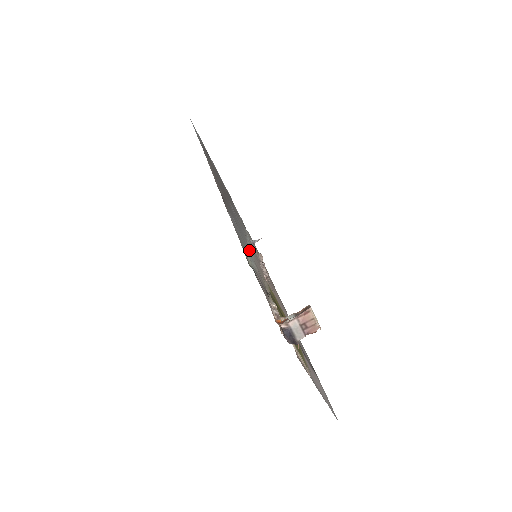
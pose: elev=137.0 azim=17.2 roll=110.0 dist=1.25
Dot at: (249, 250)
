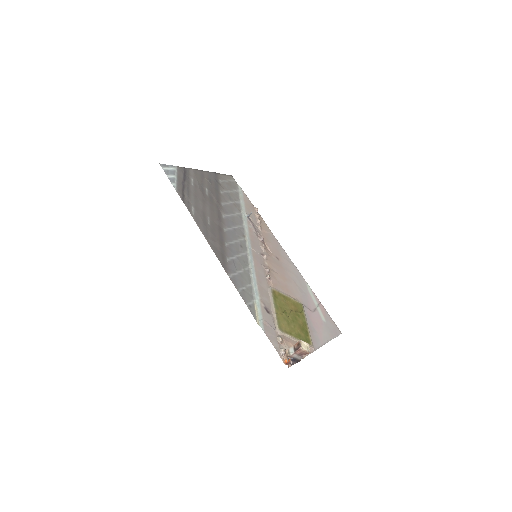
Dot at: (251, 269)
